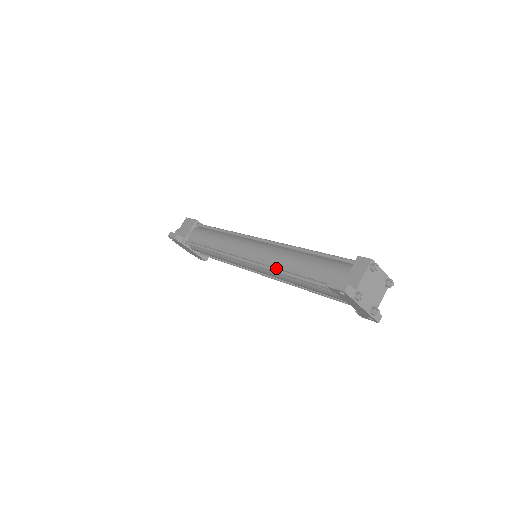
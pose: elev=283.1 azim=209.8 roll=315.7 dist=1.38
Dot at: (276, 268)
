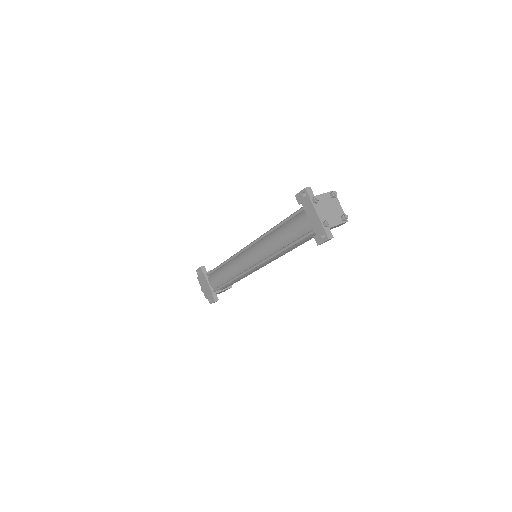
Dot at: (266, 233)
